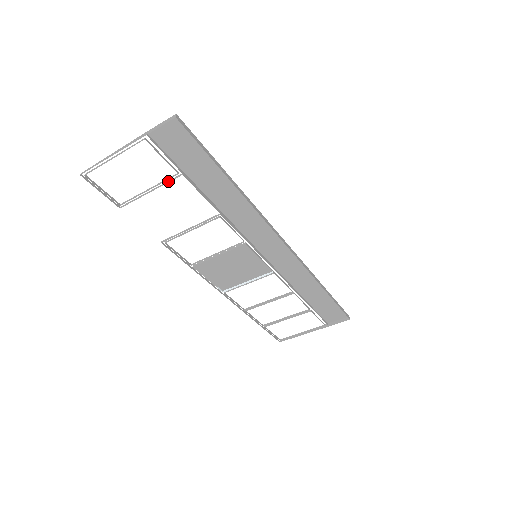
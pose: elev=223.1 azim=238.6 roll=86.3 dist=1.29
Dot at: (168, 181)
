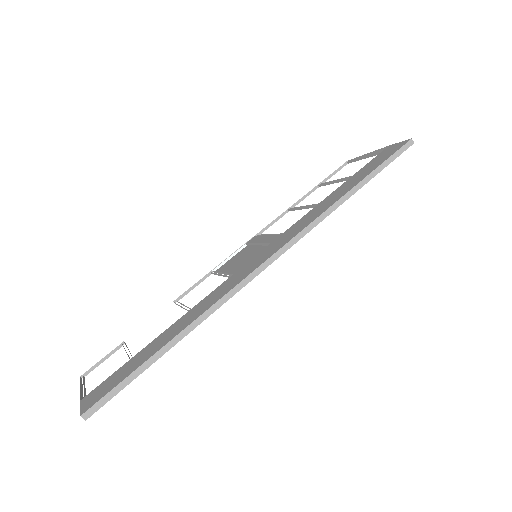
Dot at: occluded
